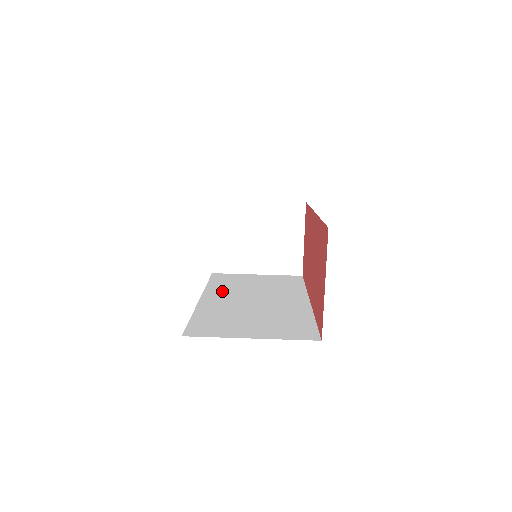
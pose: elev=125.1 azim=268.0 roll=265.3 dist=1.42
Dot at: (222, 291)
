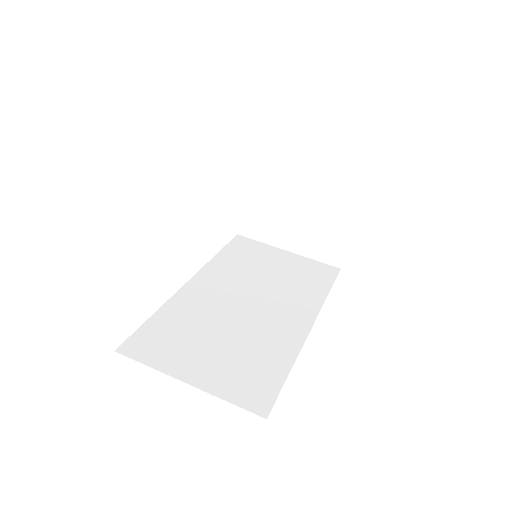
Dot at: (222, 274)
